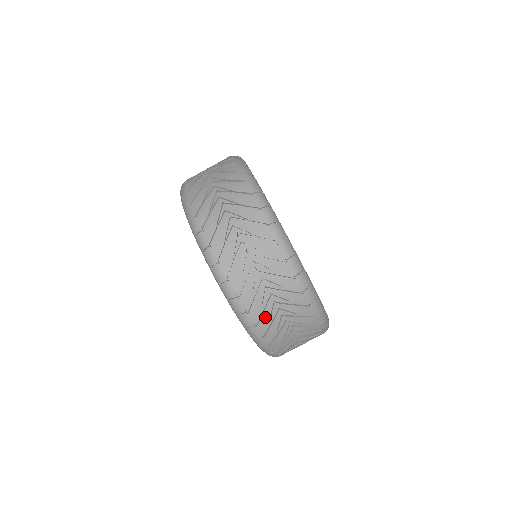
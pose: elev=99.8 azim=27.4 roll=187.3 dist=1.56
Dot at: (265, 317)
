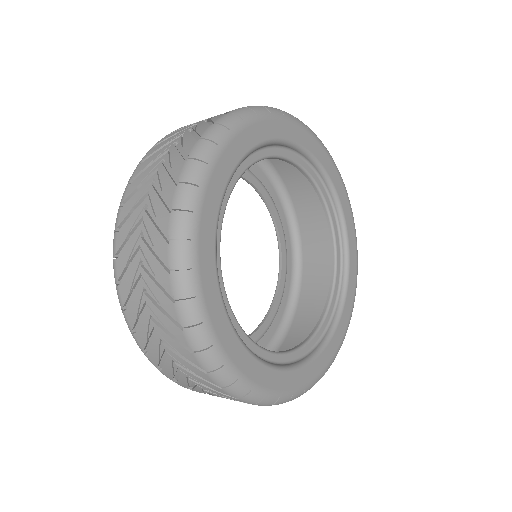
Dot at: (128, 225)
